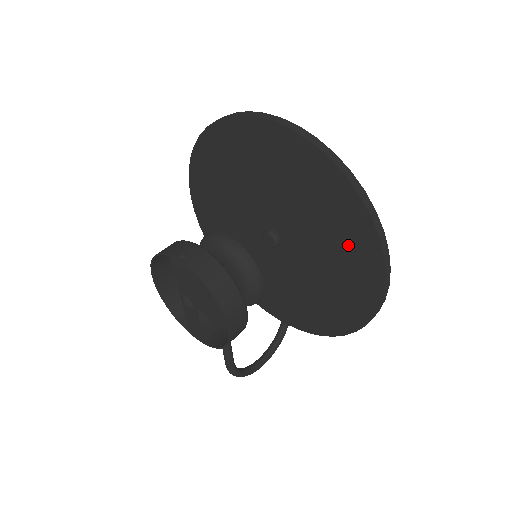
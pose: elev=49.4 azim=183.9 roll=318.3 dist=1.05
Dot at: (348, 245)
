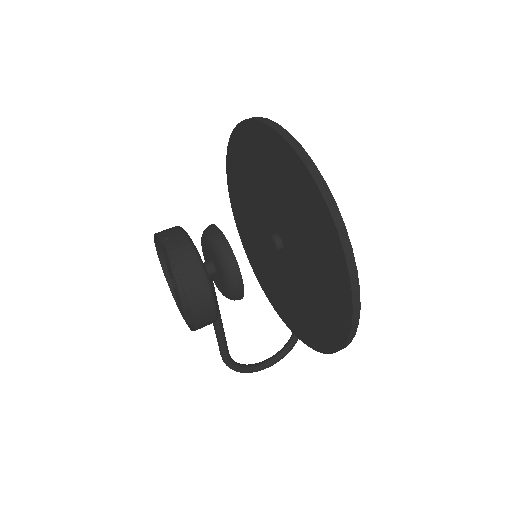
Dot at: (325, 258)
